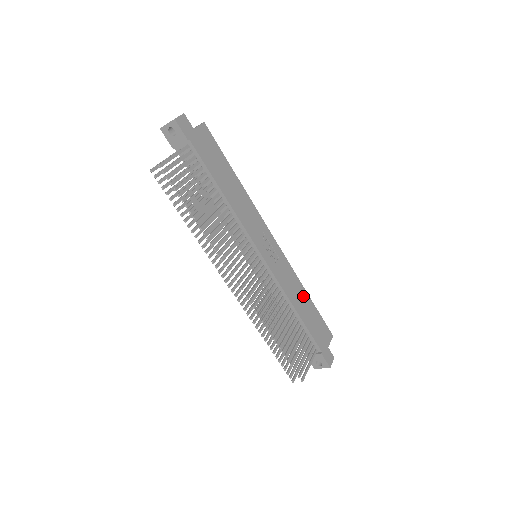
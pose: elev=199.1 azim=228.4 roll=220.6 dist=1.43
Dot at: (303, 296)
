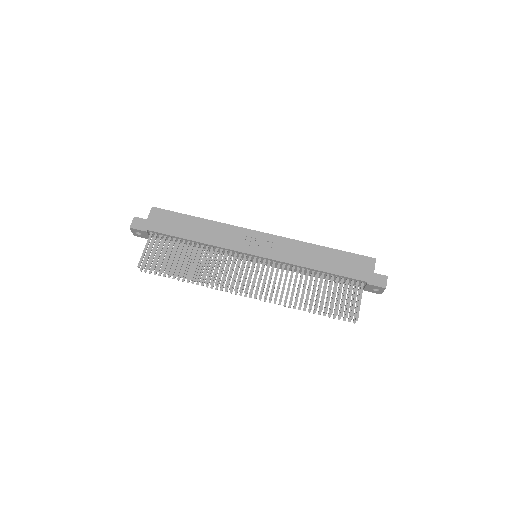
Dot at: (318, 252)
